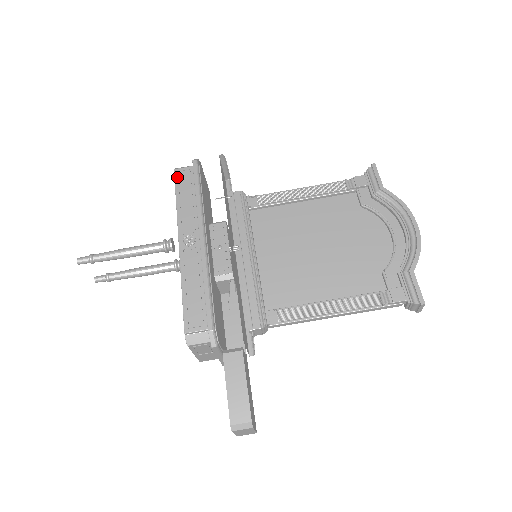
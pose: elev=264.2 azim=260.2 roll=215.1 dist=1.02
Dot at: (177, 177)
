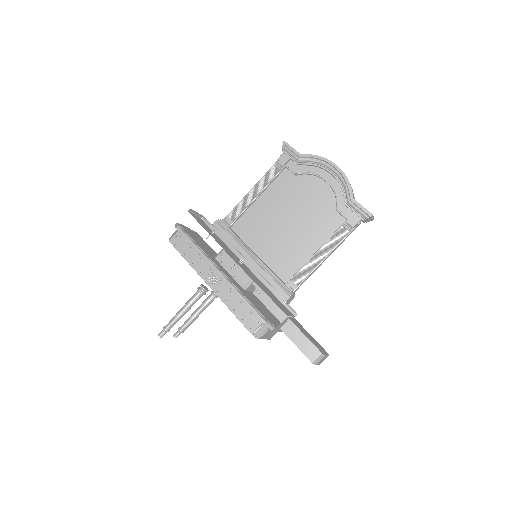
Dot at: (175, 245)
